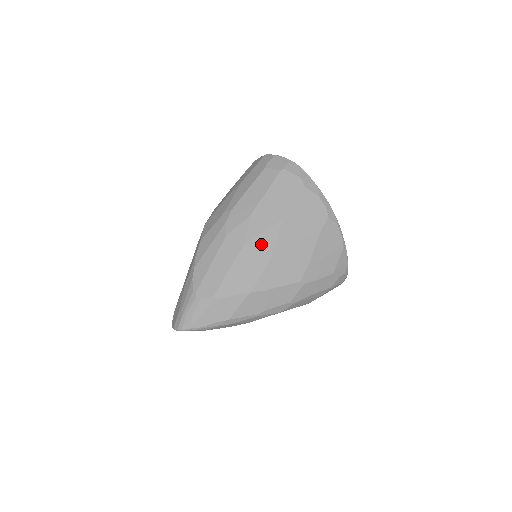
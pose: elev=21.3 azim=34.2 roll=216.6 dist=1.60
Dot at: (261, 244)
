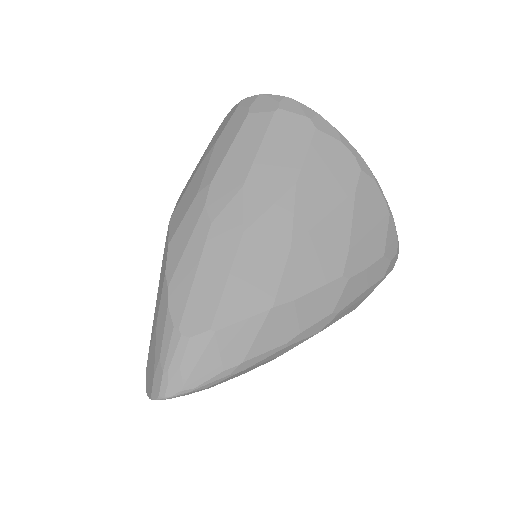
Dot at: (271, 227)
